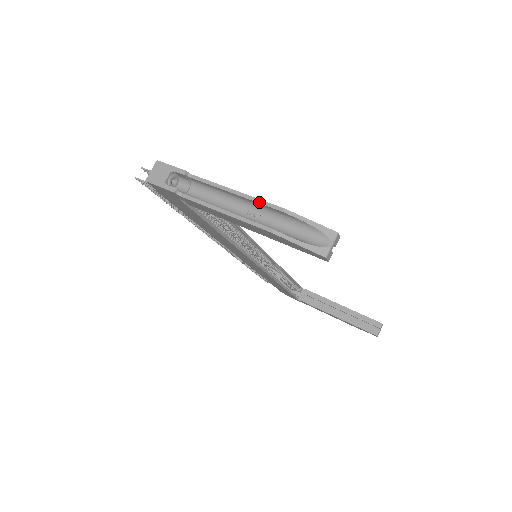
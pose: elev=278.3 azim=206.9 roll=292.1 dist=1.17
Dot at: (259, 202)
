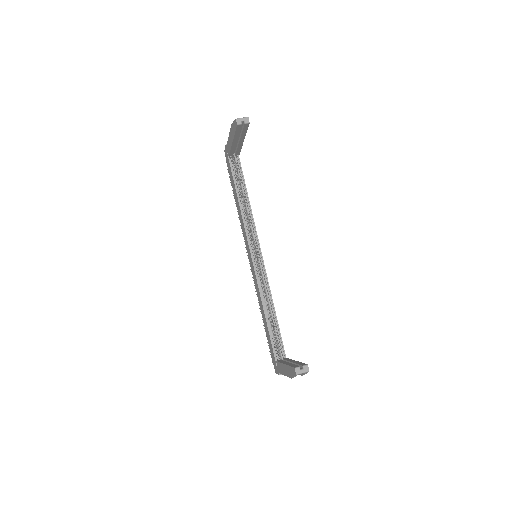
Dot at: occluded
